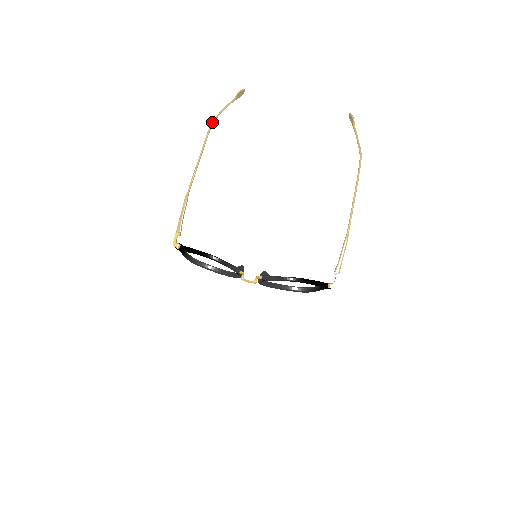
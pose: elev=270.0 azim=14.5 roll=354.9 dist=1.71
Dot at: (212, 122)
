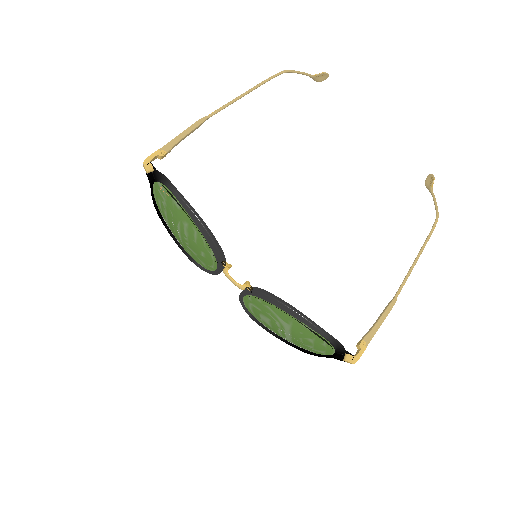
Dot at: (283, 71)
